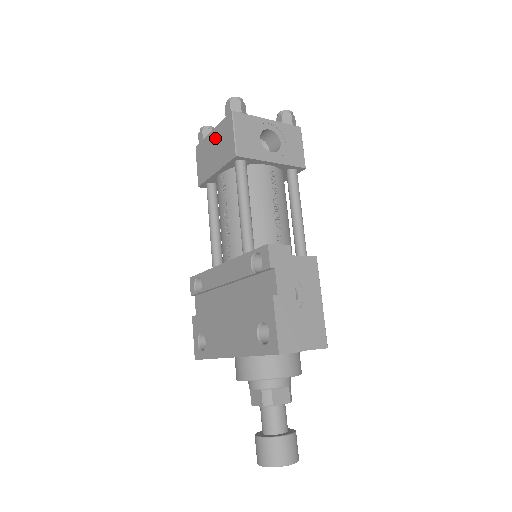
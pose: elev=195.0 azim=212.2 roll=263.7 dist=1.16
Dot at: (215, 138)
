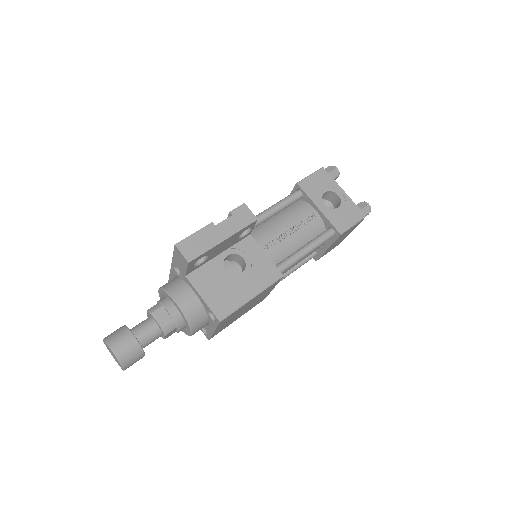
Dot at: occluded
